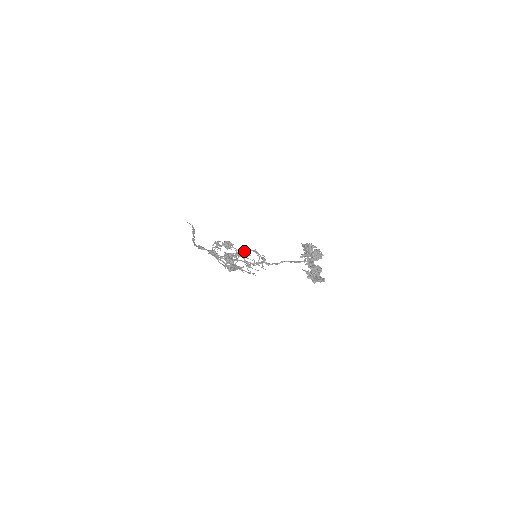
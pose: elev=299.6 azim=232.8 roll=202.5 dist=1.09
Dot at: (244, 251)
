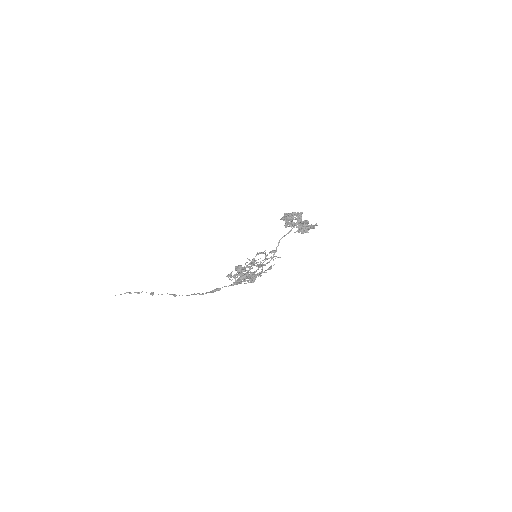
Dot at: (252, 261)
